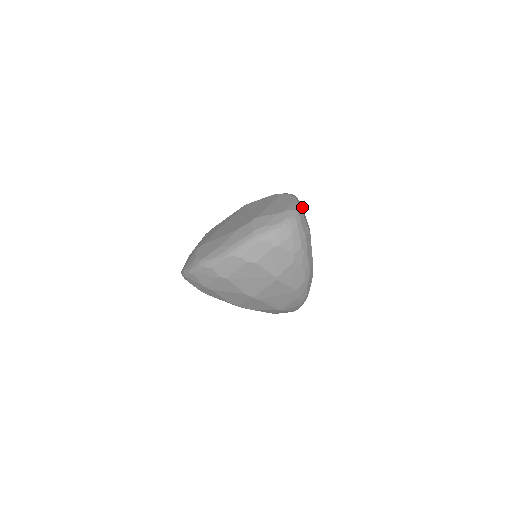
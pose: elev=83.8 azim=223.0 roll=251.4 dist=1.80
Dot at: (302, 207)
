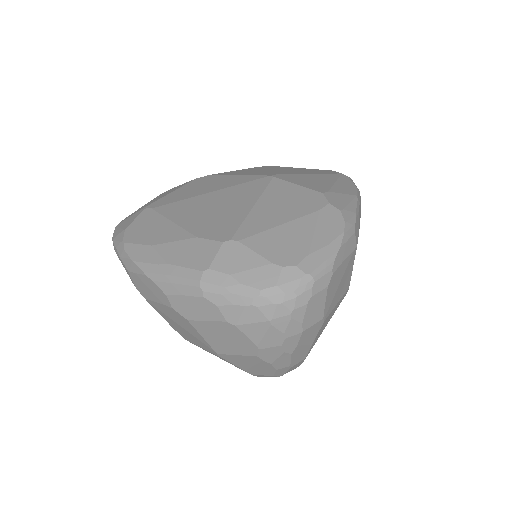
Dot at: (350, 256)
